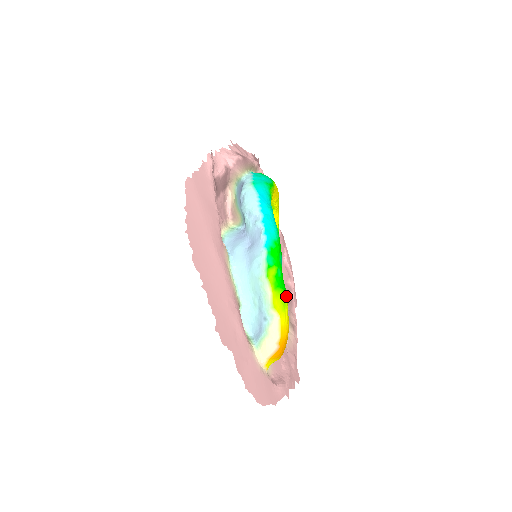
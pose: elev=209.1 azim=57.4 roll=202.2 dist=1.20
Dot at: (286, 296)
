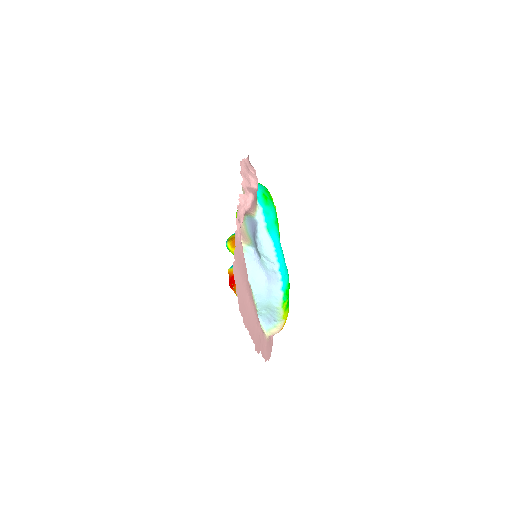
Dot at: occluded
